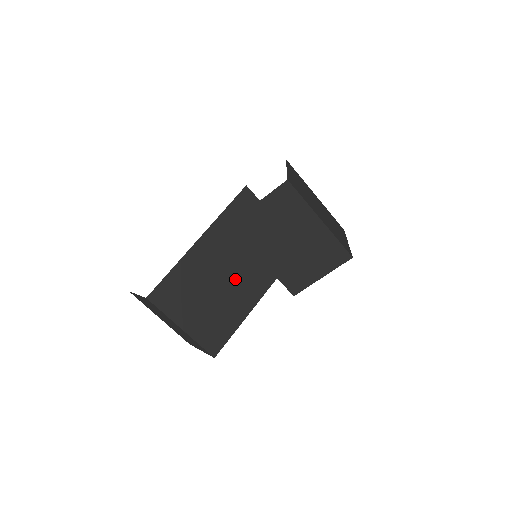
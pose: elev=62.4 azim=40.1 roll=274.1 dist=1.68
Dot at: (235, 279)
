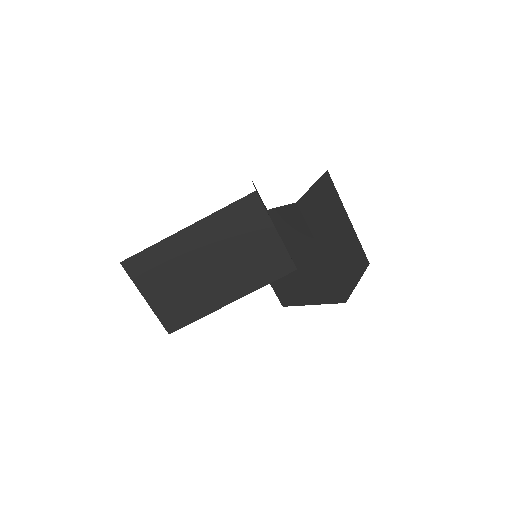
Dot at: (212, 275)
